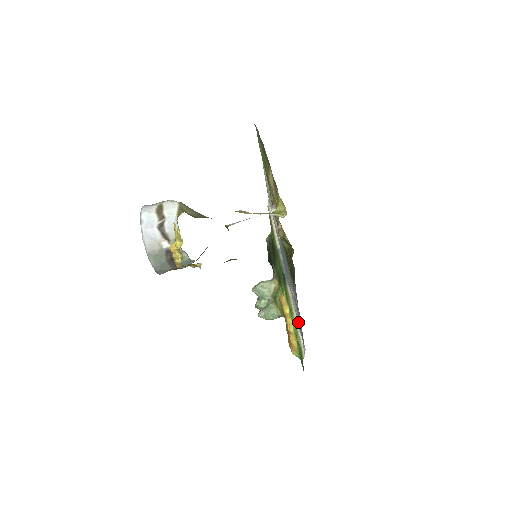
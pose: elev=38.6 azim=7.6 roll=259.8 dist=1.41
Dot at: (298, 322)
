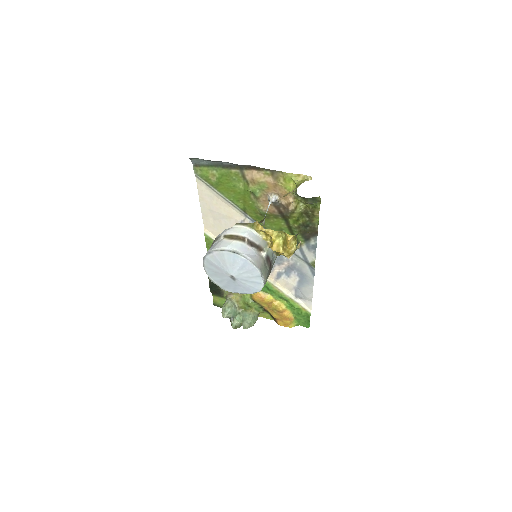
Dot at: (296, 288)
